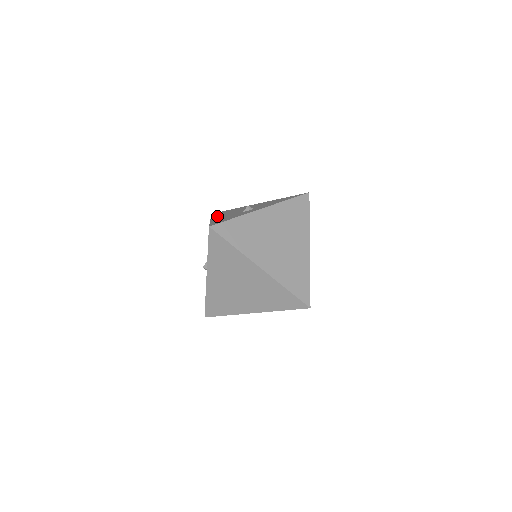
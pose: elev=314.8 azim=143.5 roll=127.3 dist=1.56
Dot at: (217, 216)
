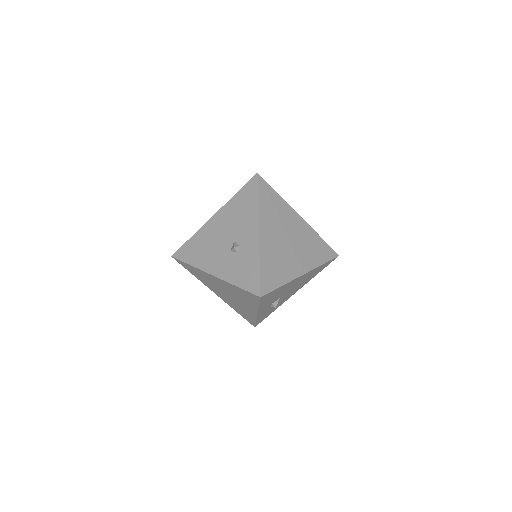
Dot at: occluded
